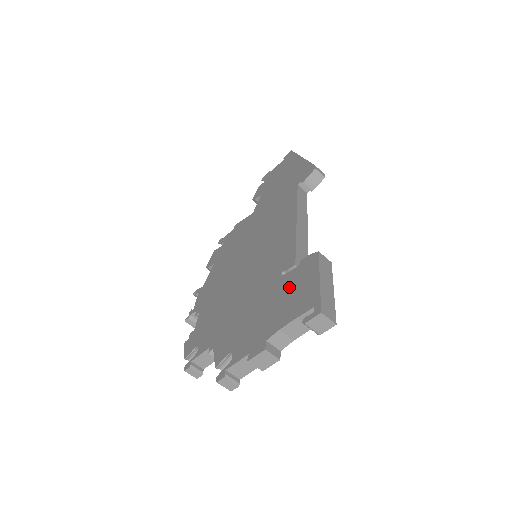
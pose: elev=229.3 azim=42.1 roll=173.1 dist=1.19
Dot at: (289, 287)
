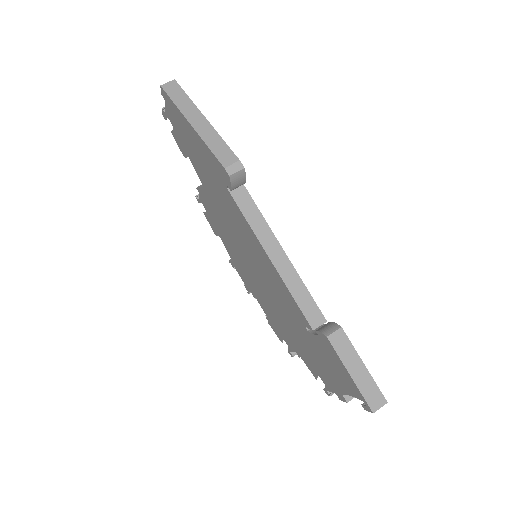
Dot at: (325, 355)
